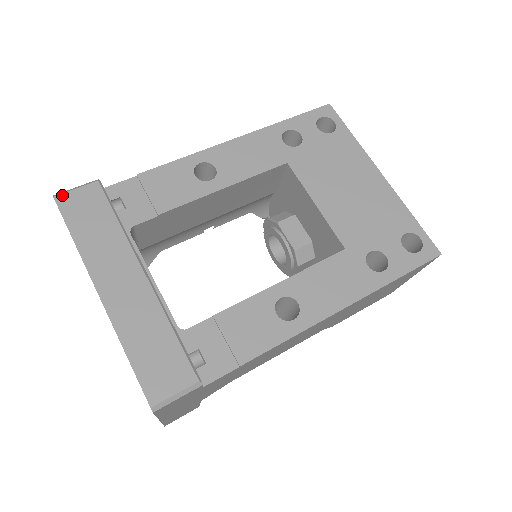
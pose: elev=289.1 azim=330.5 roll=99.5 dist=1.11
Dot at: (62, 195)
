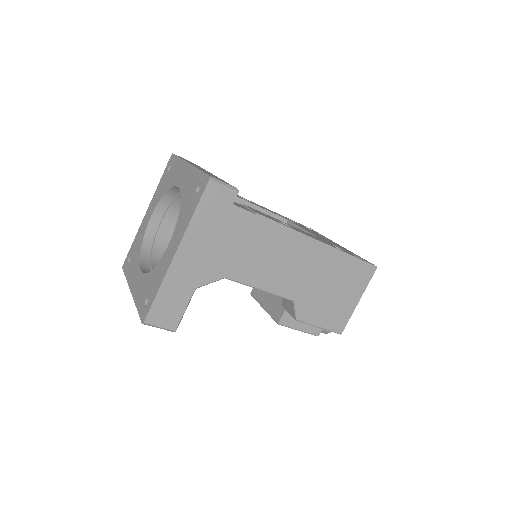
Dot at: occluded
